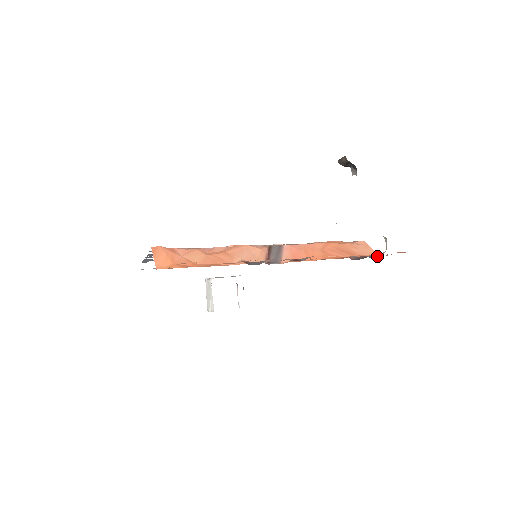
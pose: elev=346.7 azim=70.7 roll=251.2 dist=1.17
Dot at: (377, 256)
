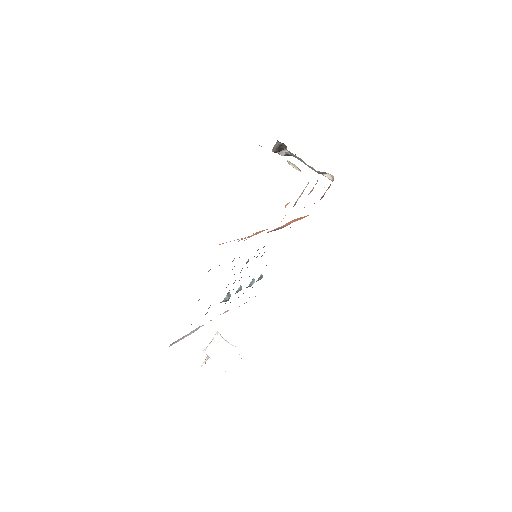
Dot at: occluded
